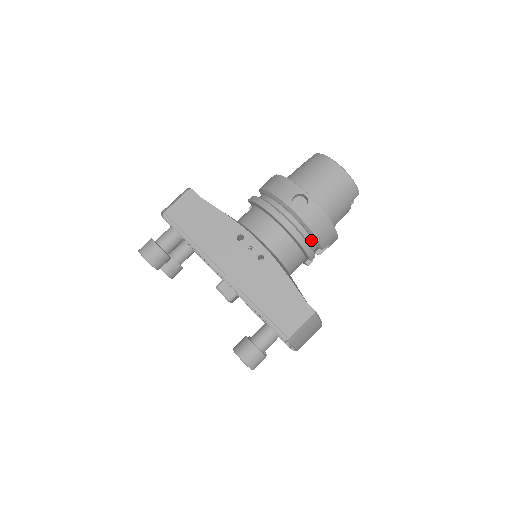
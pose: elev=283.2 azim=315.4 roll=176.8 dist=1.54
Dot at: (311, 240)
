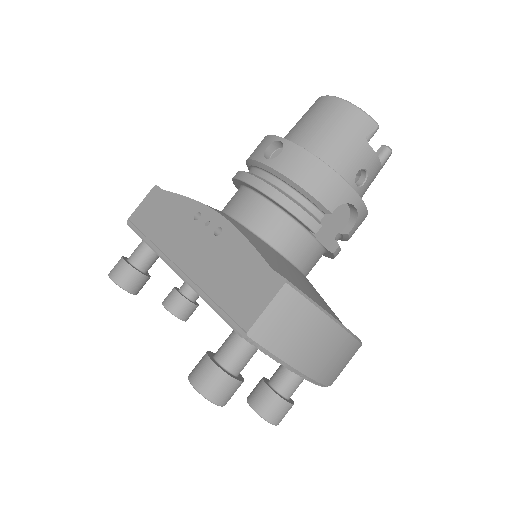
Dot at: (305, 200)
